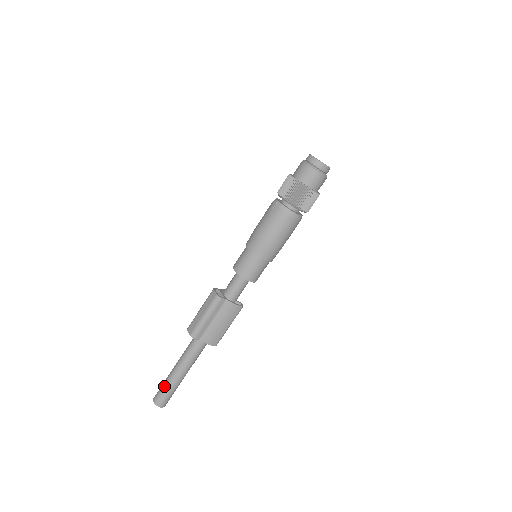
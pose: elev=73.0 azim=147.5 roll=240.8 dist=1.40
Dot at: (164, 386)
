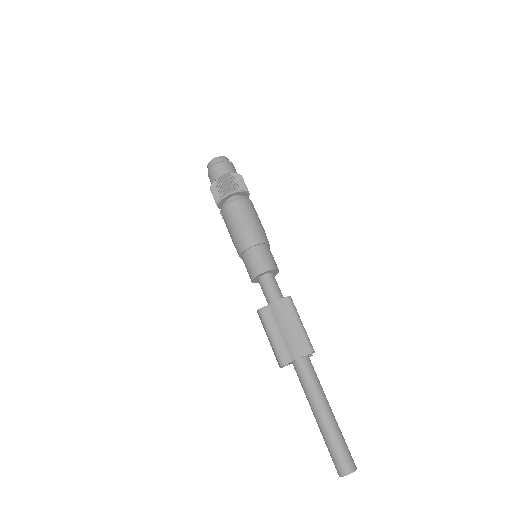
Dot at: occluded
